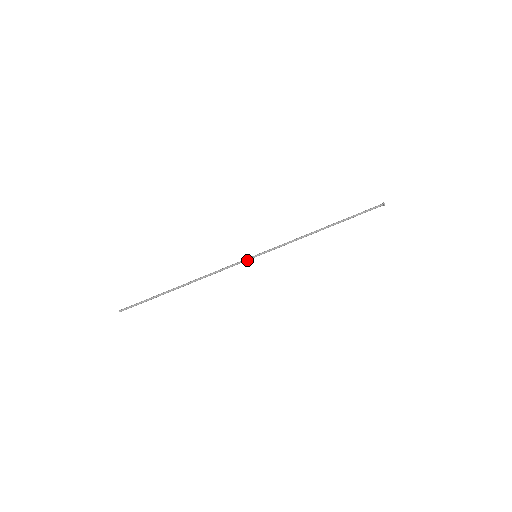
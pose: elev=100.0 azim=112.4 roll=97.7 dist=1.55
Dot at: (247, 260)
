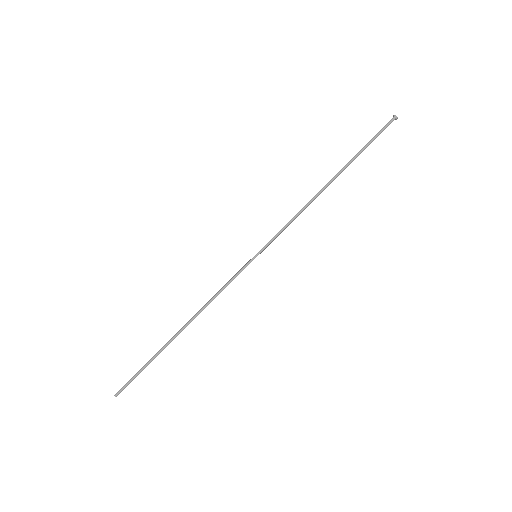
Dot at: (246, 266)
